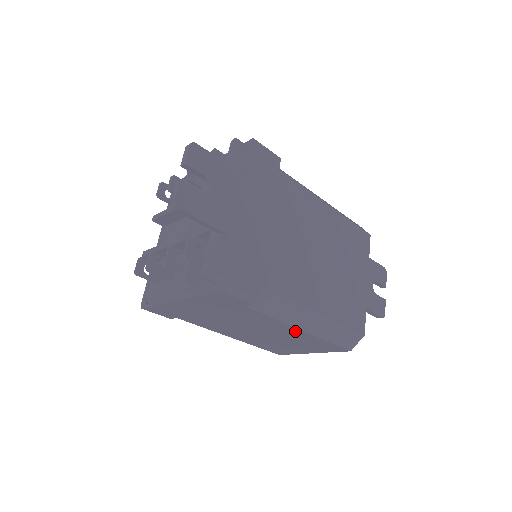
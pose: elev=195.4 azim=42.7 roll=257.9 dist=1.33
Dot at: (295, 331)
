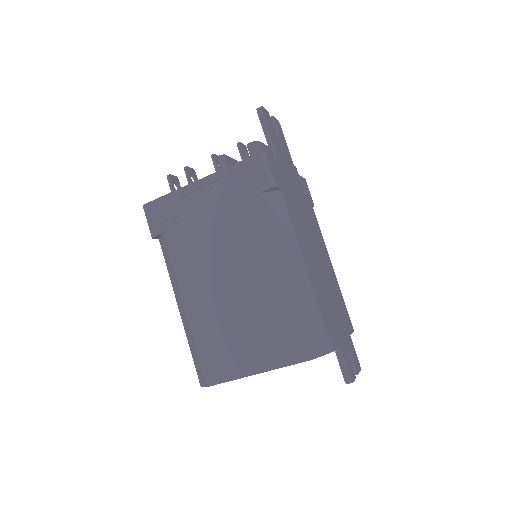
Dot at: (275, 276)
